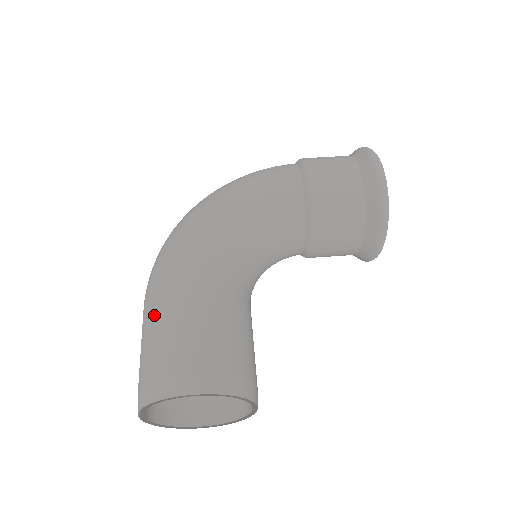
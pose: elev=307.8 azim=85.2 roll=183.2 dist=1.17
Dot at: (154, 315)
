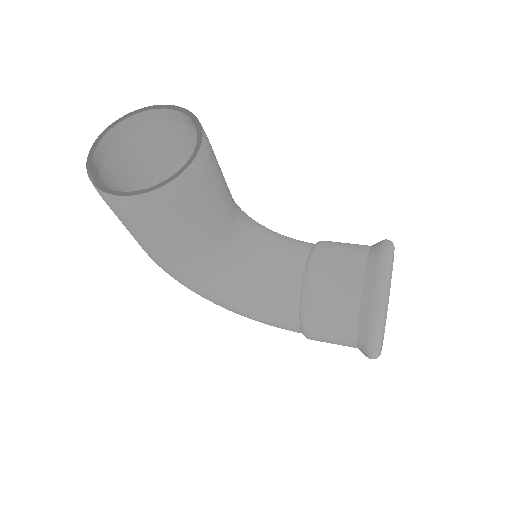
Dot at: (160, 171)
